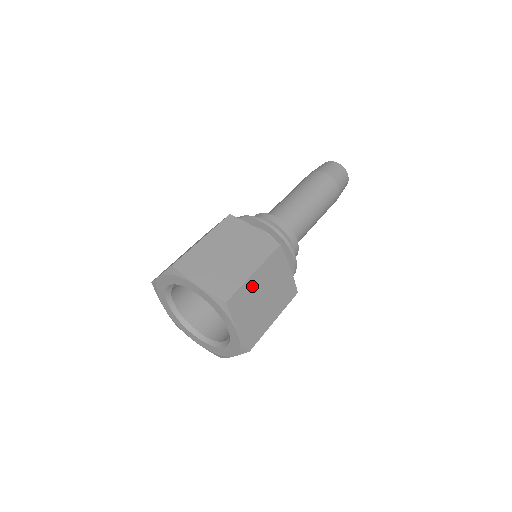
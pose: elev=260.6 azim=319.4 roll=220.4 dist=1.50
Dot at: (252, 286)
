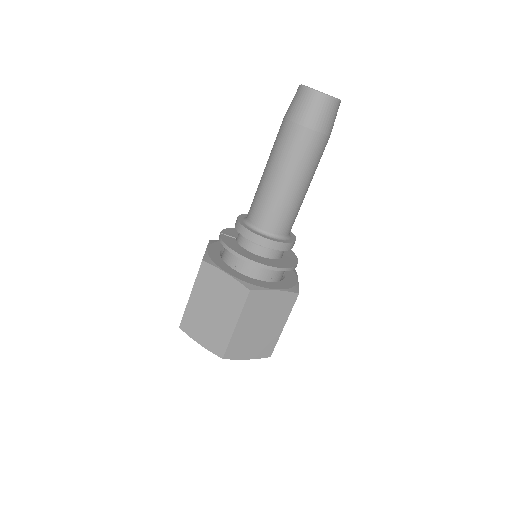
Dot at: (241, 333)
